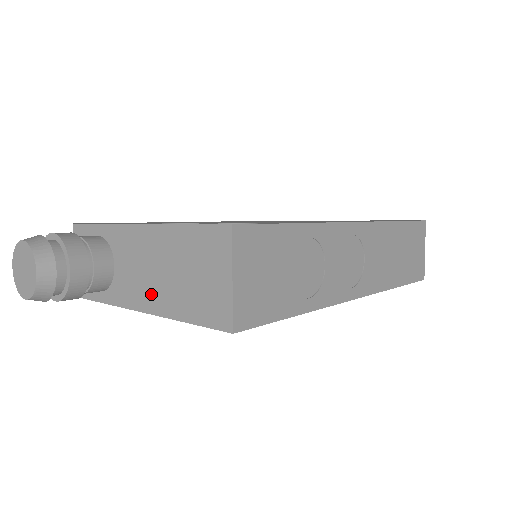
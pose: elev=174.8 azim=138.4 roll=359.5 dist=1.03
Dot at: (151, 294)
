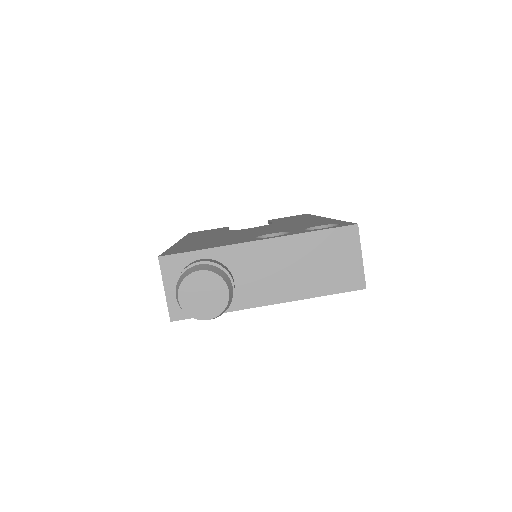
Dot at: (283, 288)
